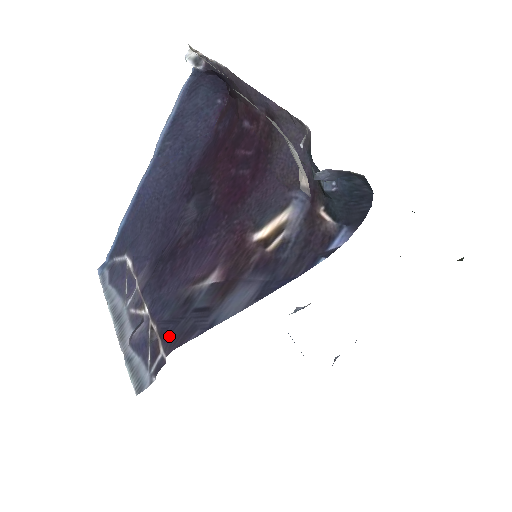
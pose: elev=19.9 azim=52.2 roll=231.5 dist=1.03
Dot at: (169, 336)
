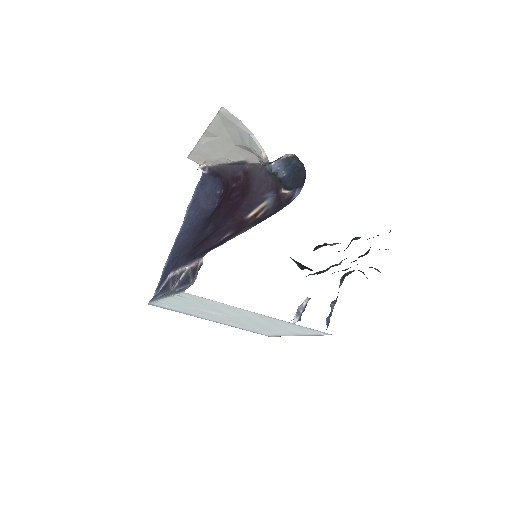
Dot at: (203, 254)
